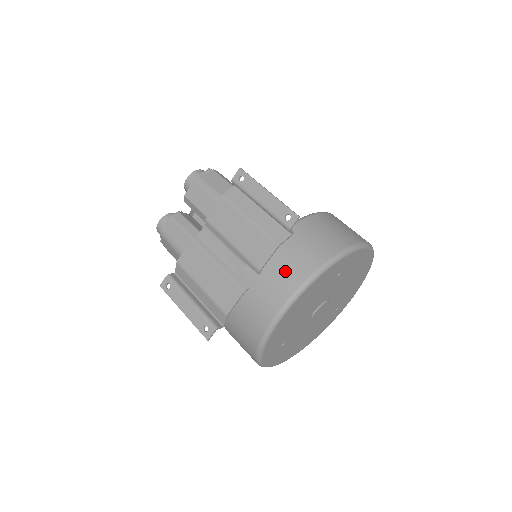
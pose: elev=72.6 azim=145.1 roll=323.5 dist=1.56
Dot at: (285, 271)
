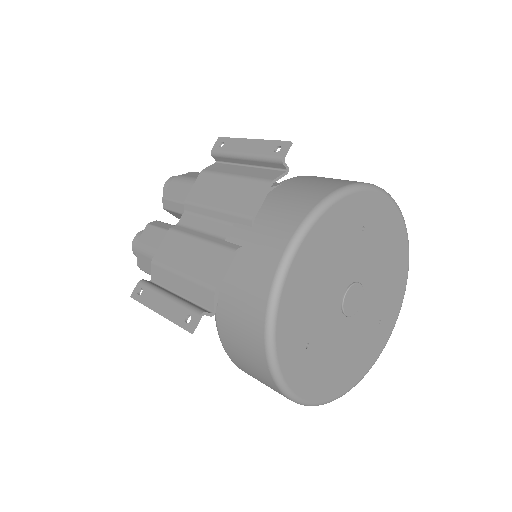
Dot at: (285, 209)
